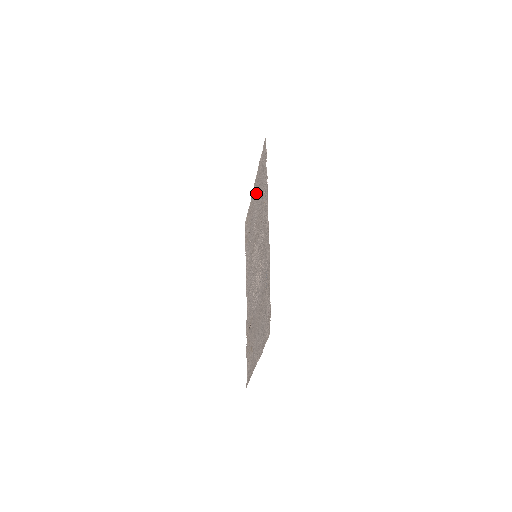
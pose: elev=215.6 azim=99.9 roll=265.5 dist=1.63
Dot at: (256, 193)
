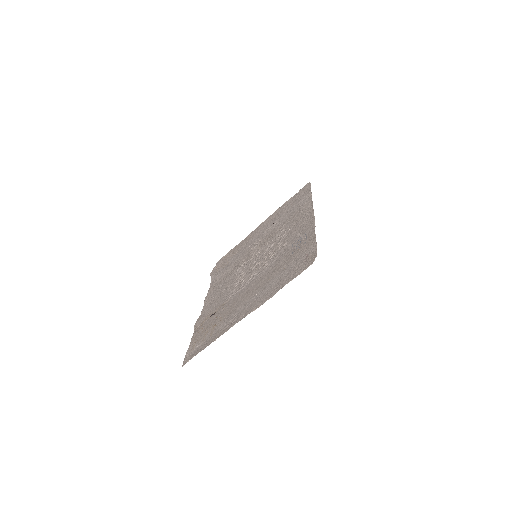
Dot at: (267, 223)
